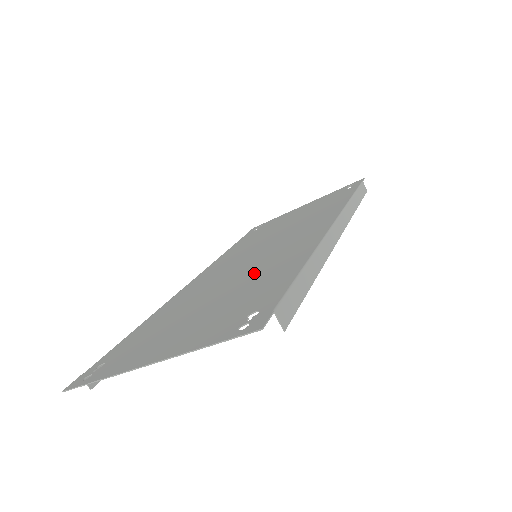
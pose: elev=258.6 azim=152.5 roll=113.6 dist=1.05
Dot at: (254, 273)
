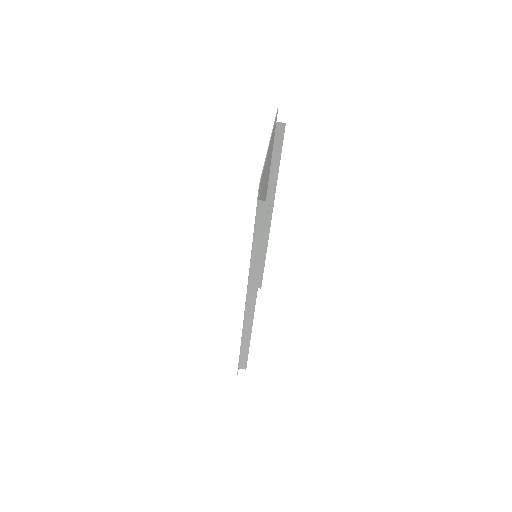
Dot at: occluded
